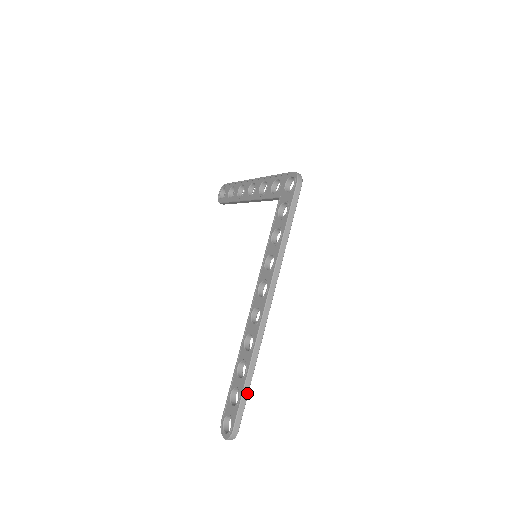
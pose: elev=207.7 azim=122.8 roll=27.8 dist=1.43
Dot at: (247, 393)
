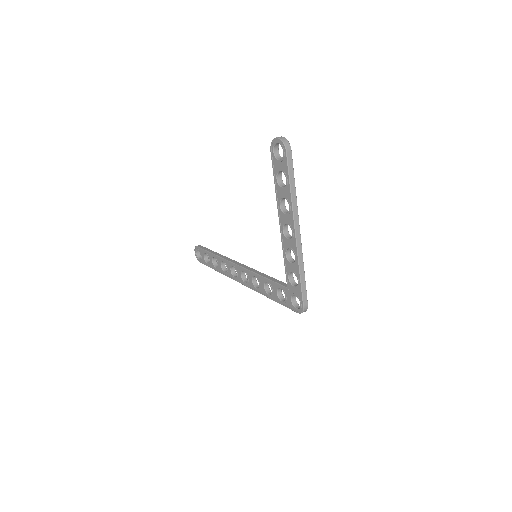
Dot at: occluded
